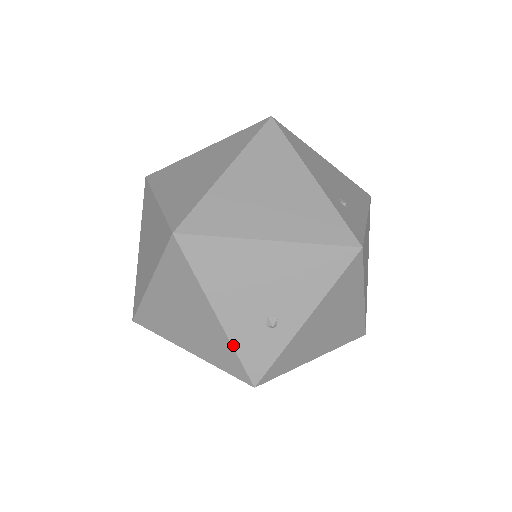
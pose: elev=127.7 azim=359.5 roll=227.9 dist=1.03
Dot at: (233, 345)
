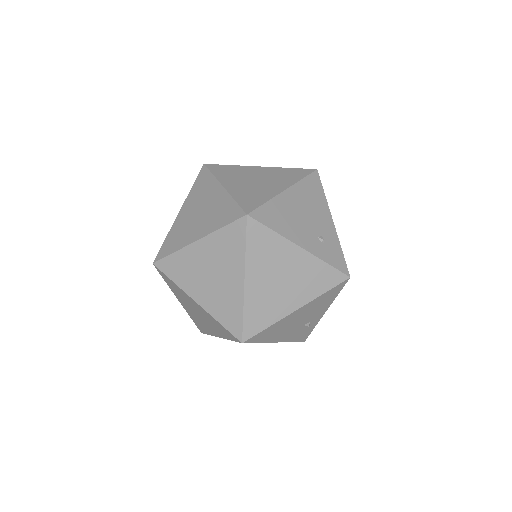
Dot at: occluded
